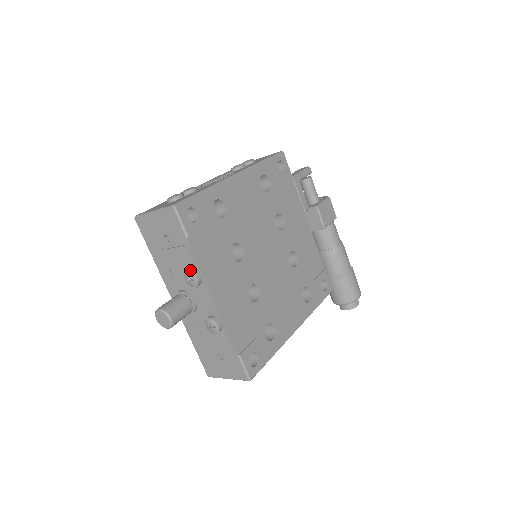
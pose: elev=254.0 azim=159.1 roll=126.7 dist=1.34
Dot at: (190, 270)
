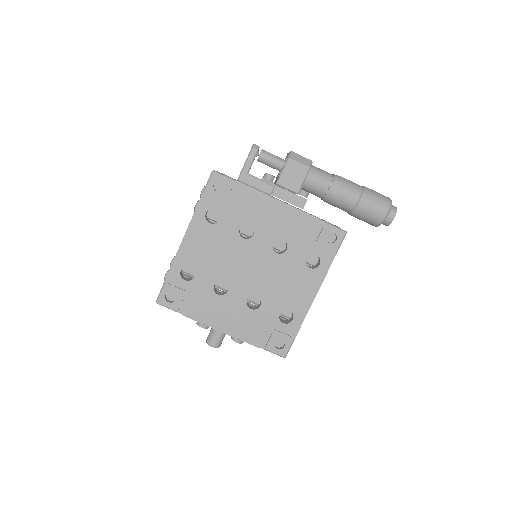
Dot at: (196, 323)
